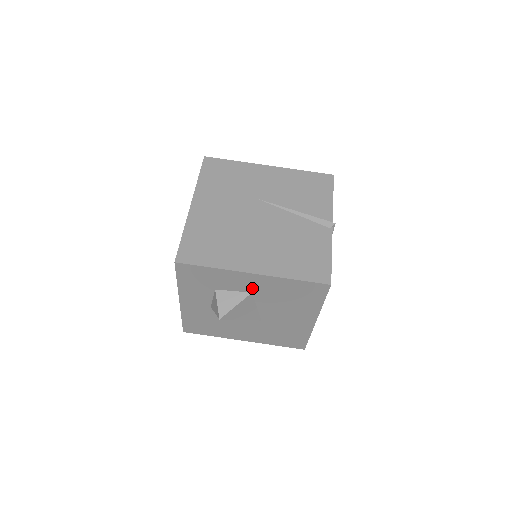
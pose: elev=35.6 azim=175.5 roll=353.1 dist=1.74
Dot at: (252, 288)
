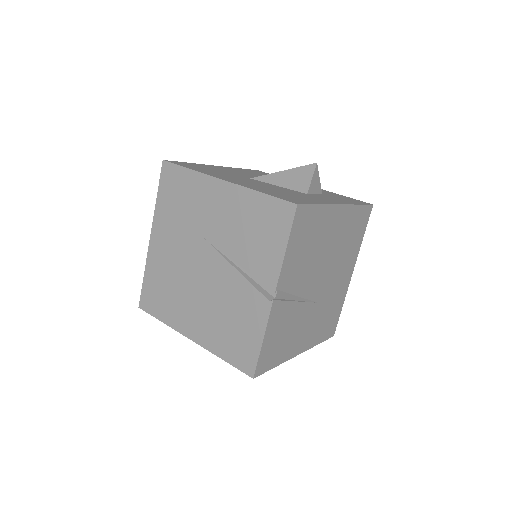
Dot at: occluded
